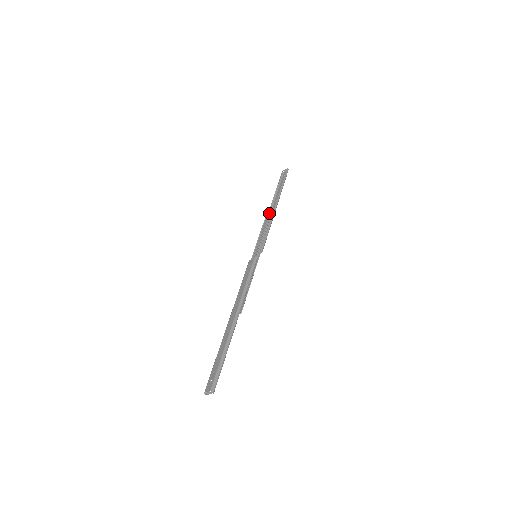
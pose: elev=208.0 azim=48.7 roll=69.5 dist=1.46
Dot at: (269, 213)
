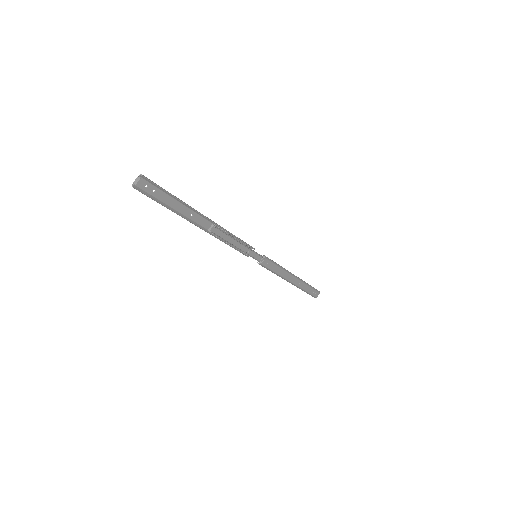
Dot at: occluded
